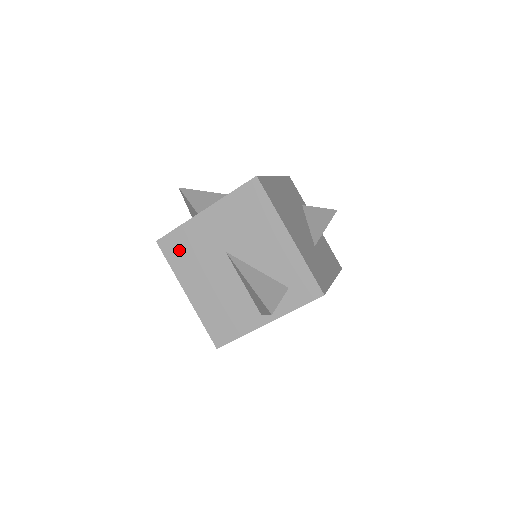
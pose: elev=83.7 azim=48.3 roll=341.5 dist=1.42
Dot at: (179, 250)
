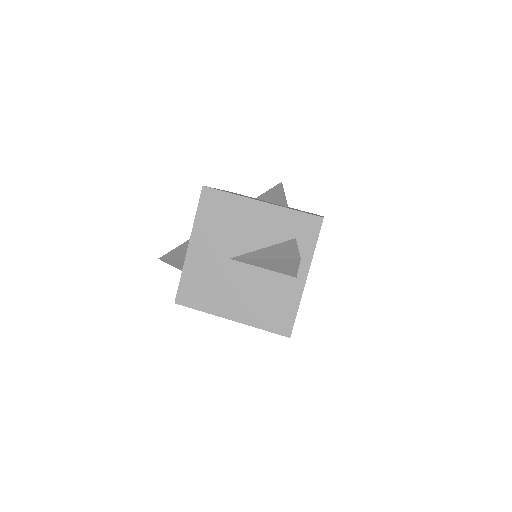
Dot at: (196, 292)
